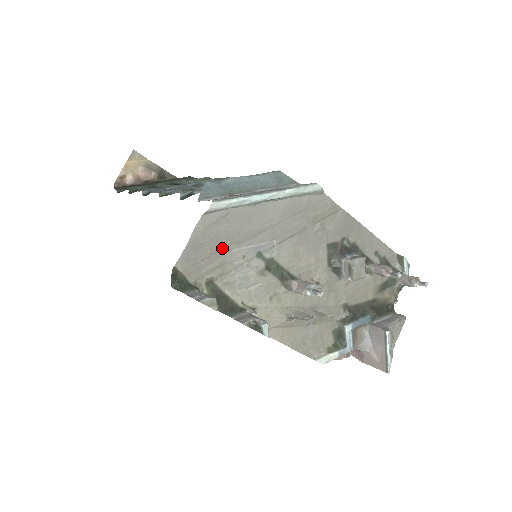
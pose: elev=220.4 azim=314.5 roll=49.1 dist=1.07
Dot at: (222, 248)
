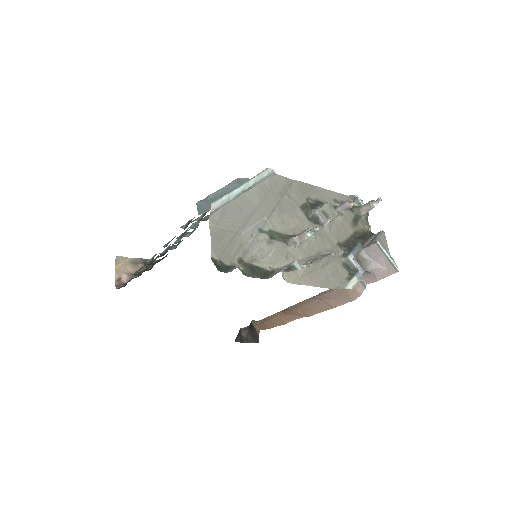
Dot at: (234, 235)
